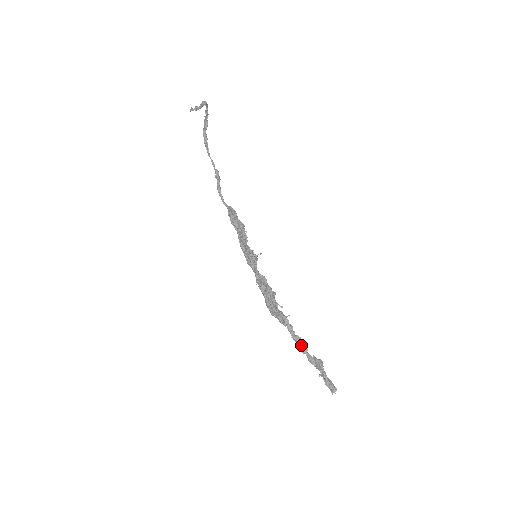
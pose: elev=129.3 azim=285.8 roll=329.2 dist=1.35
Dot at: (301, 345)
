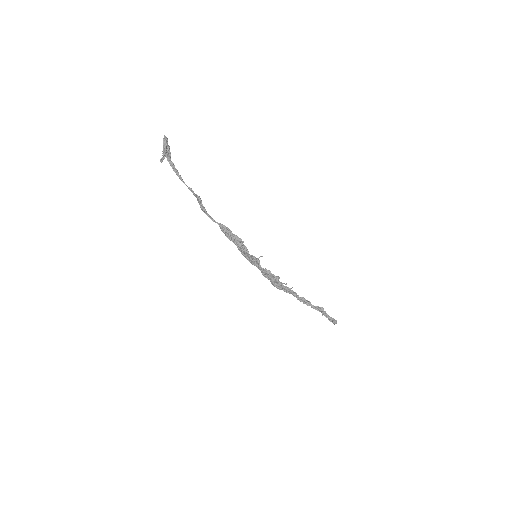
Dot at: (305, 302)
